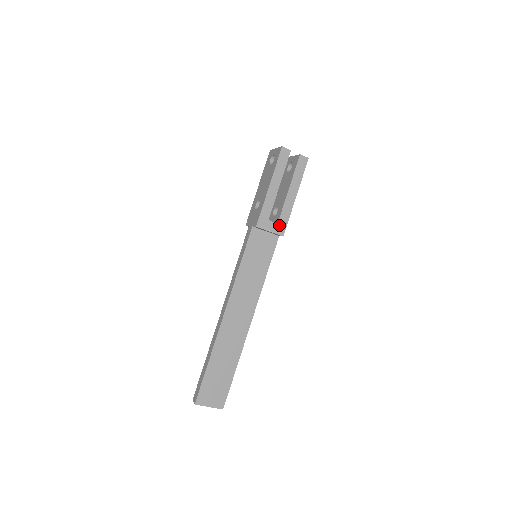
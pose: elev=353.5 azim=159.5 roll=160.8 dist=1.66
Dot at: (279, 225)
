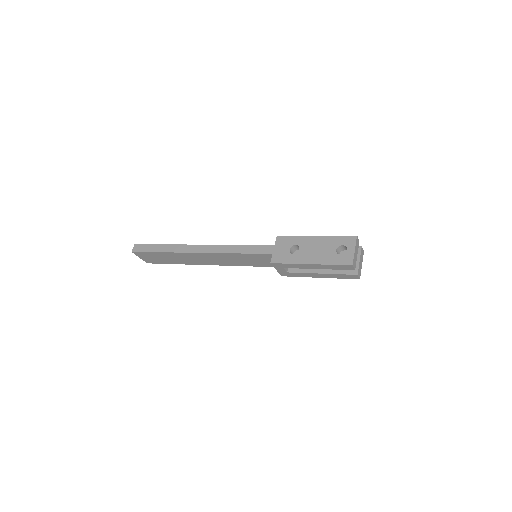
Dot at: (287, 273)
